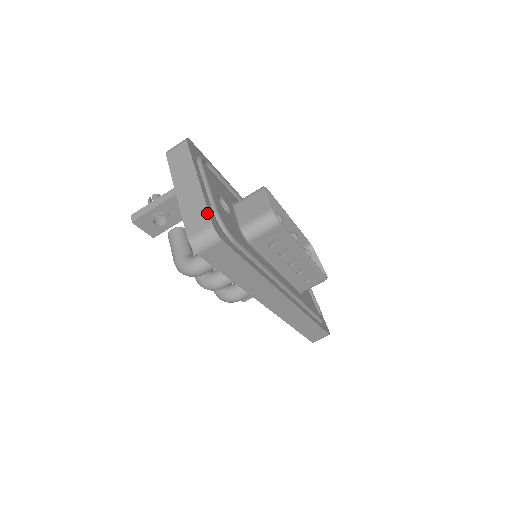
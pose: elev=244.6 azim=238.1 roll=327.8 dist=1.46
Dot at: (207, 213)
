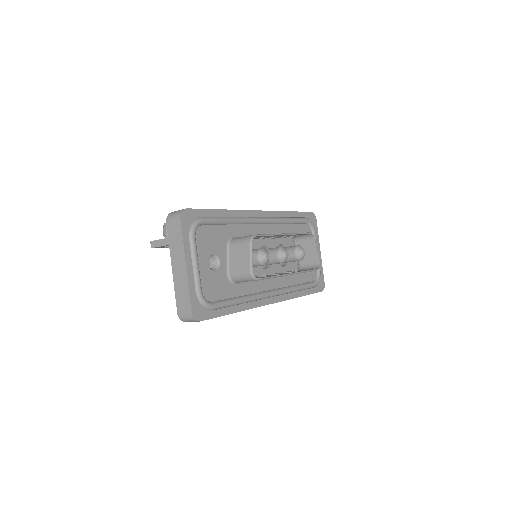
Dot at: (189, 302)
